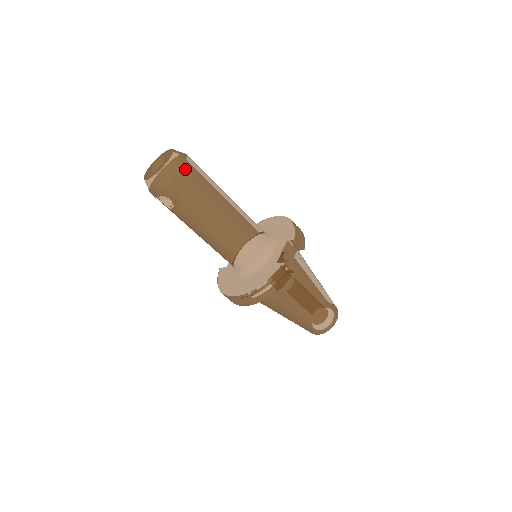
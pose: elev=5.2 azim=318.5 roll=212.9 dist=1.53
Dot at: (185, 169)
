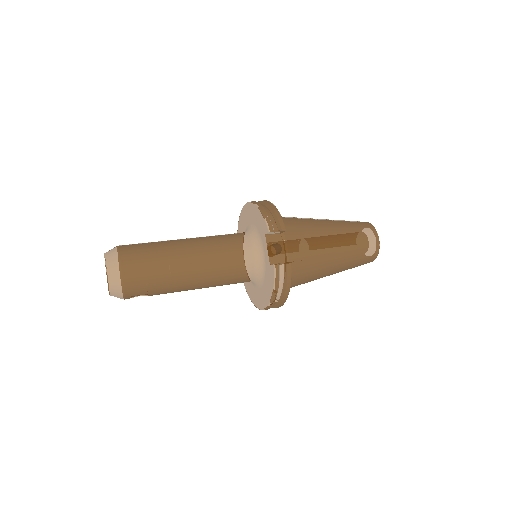
Dot at: (125, 268)
